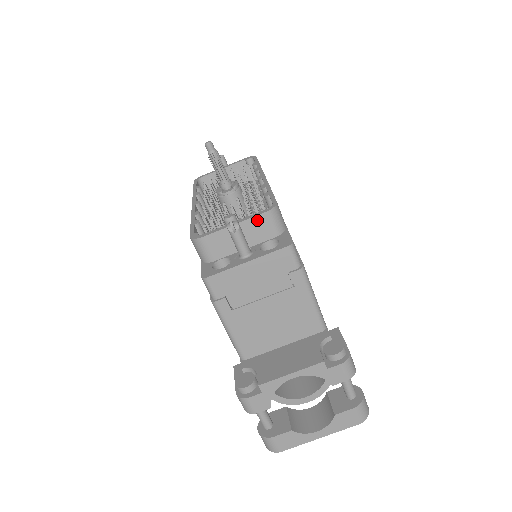
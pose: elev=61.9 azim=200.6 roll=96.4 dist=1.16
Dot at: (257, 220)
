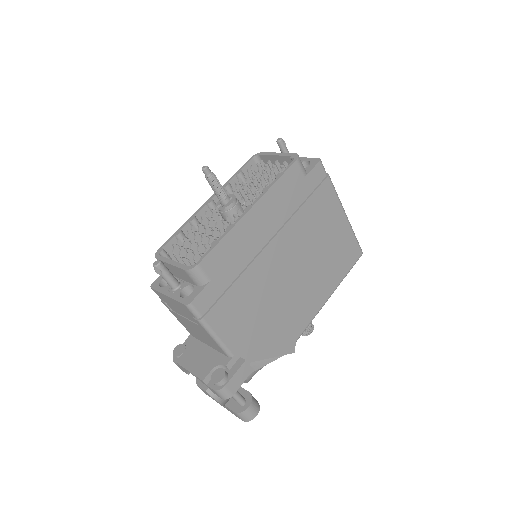
Dot at: (181, 270)
